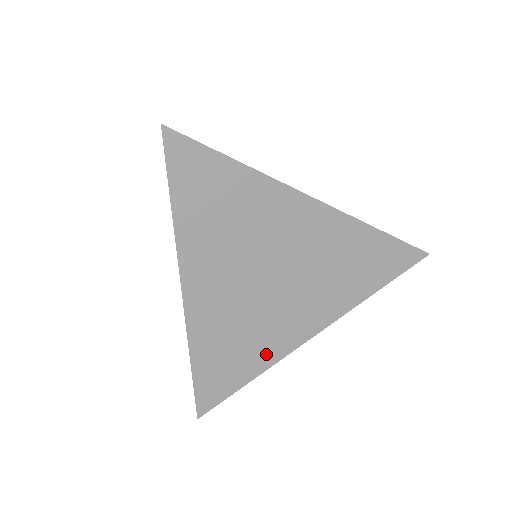
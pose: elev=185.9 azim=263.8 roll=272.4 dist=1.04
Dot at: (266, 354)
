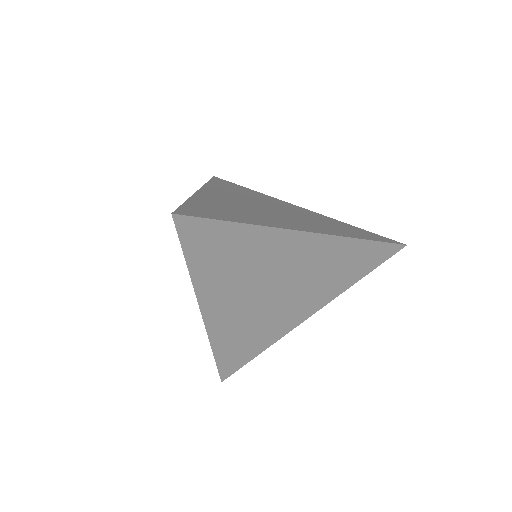
Dot at: (260, 221)
